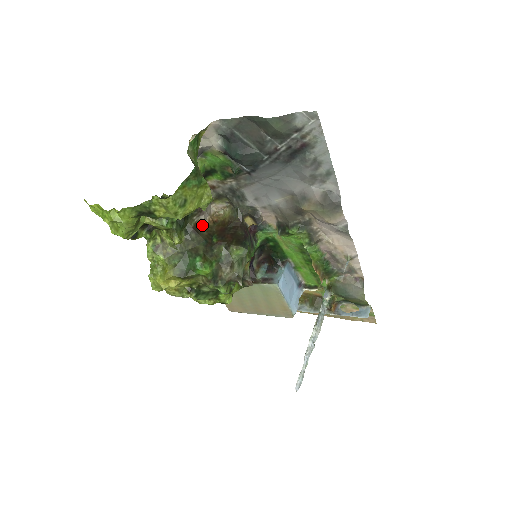
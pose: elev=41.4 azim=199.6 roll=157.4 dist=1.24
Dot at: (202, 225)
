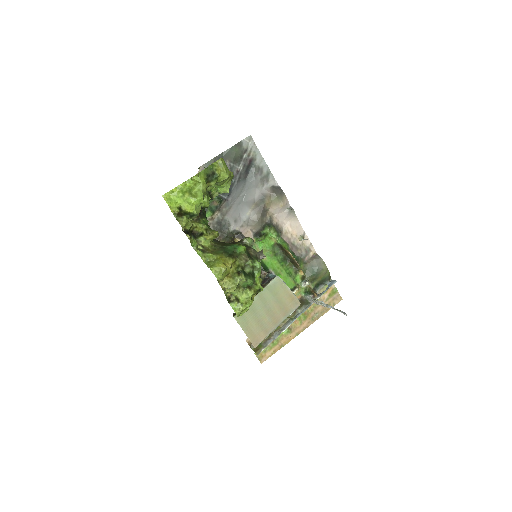
Dot at: occluded
